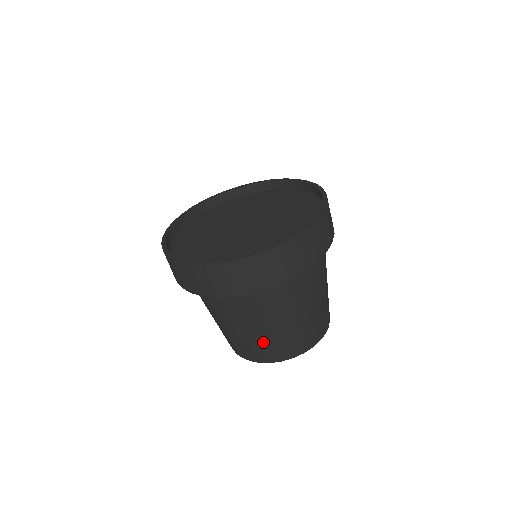
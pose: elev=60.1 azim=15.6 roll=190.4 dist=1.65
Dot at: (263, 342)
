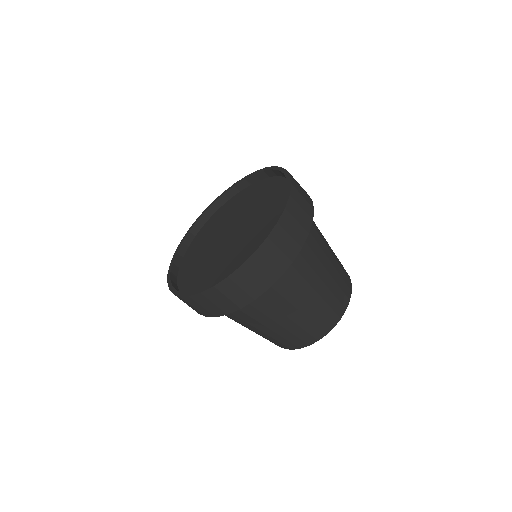
Dot at: (282, 336)
